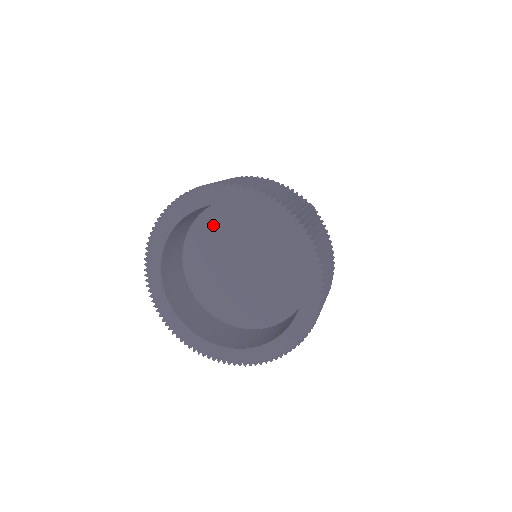
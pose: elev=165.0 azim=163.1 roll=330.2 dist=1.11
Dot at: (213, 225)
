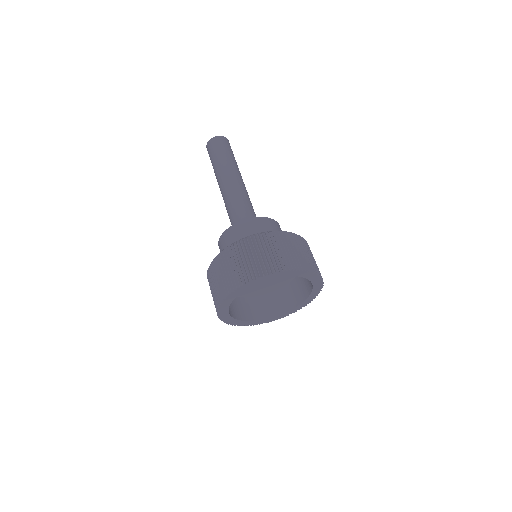
Dot at: occluded
